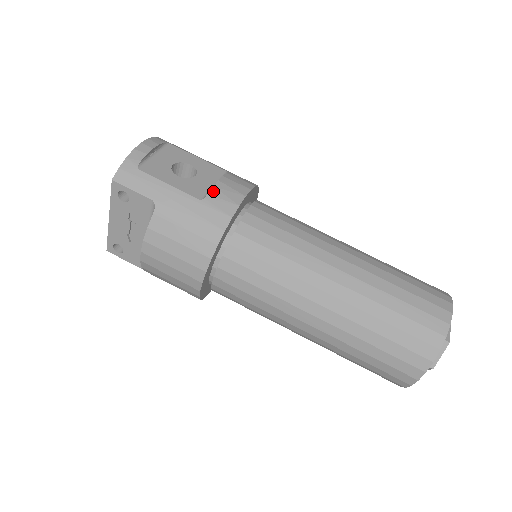
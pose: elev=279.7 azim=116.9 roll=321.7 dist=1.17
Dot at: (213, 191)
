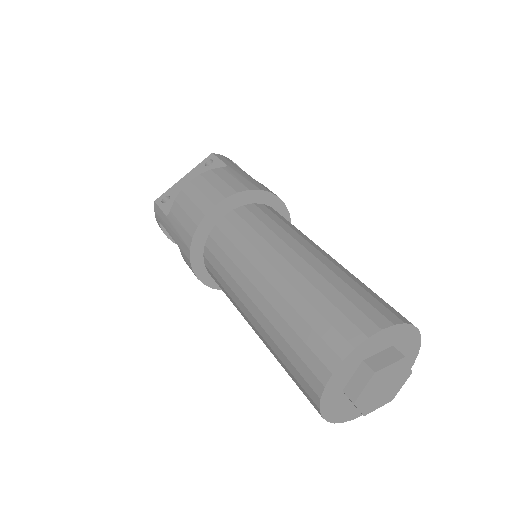
Dot at: occluded
